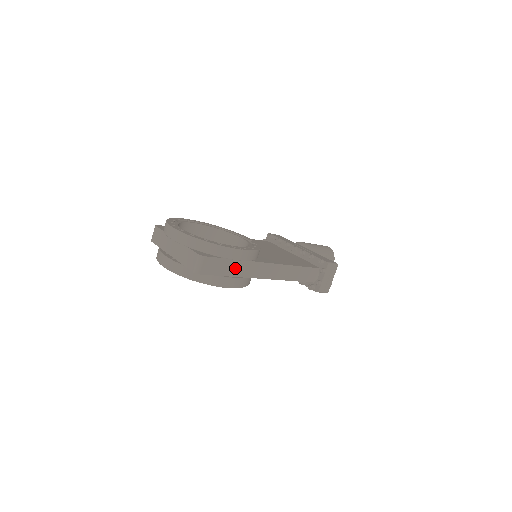
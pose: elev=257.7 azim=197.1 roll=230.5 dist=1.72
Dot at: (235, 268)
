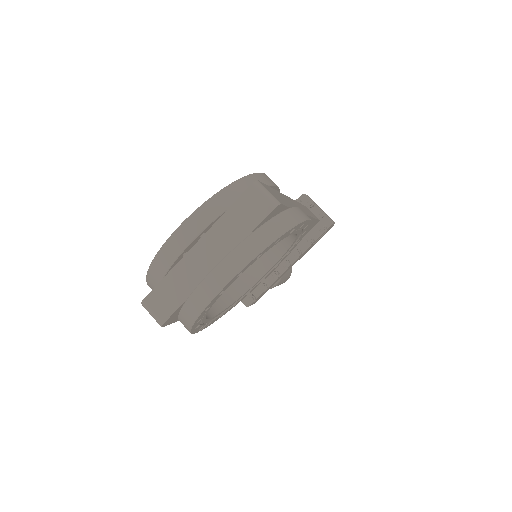
Dot at: occluded
